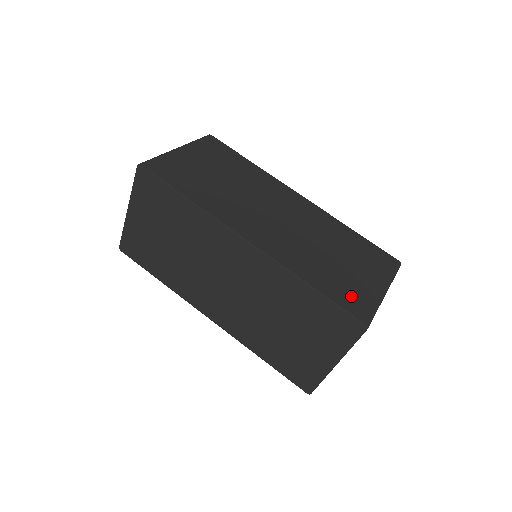
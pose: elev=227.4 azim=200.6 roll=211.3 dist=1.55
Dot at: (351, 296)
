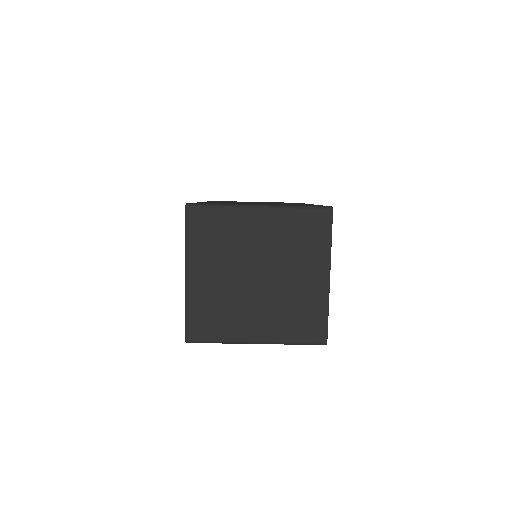
Dot at: (215, 203)
